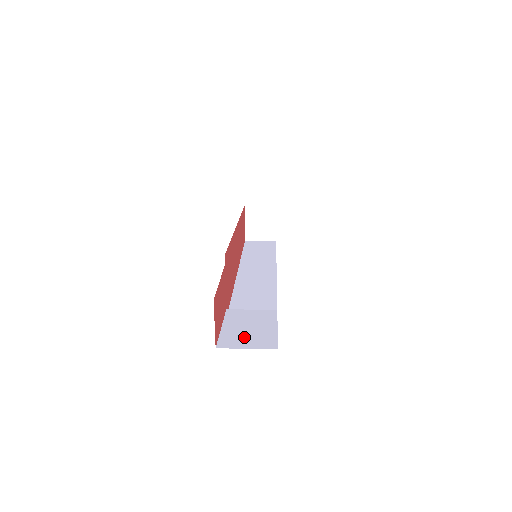
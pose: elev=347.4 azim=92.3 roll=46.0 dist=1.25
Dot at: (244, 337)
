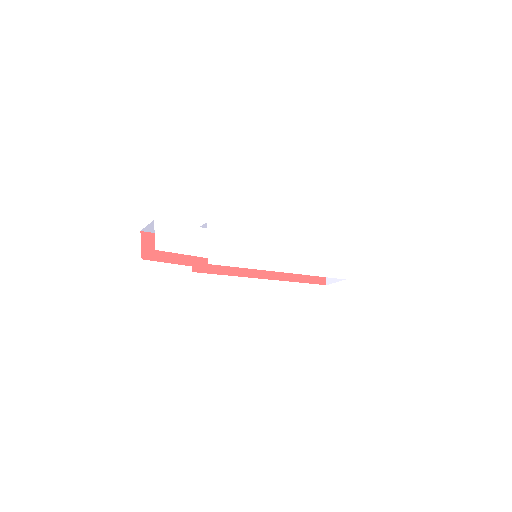
Dot at: occluded
